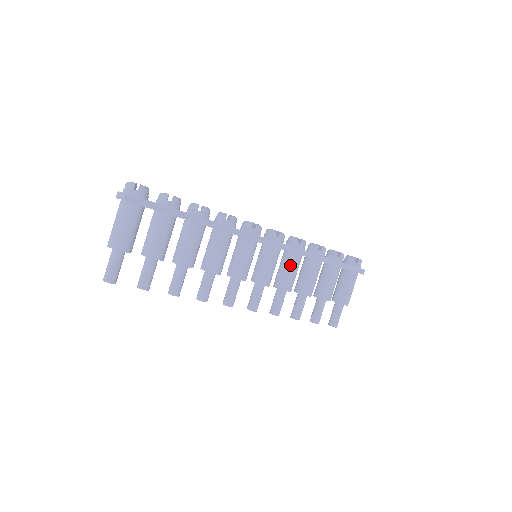
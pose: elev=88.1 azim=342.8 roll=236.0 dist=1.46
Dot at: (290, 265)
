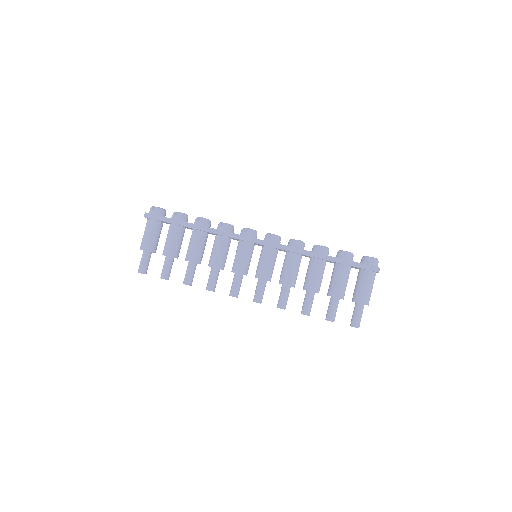
Dot at: (287, 262)
